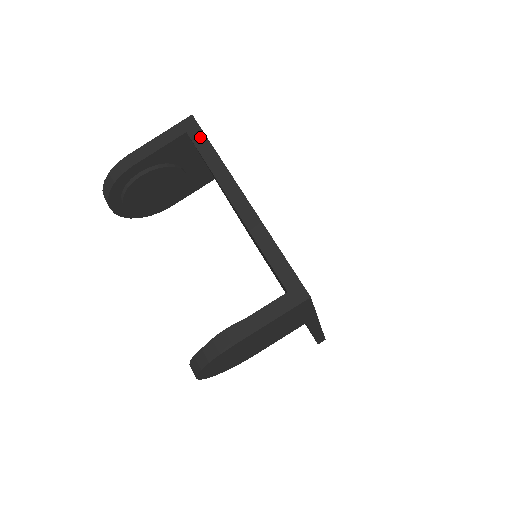
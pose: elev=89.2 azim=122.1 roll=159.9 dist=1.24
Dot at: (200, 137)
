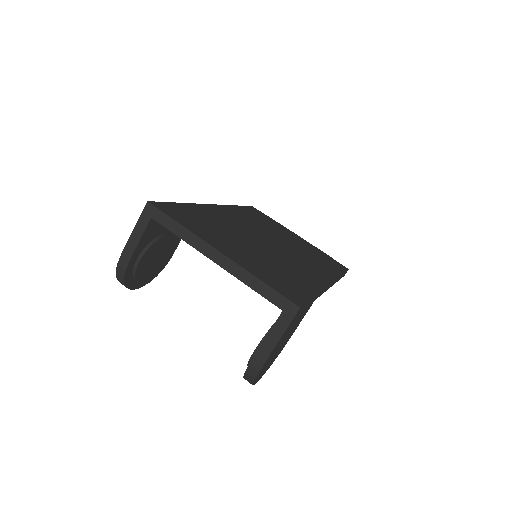
Dot at: (163, 217)
